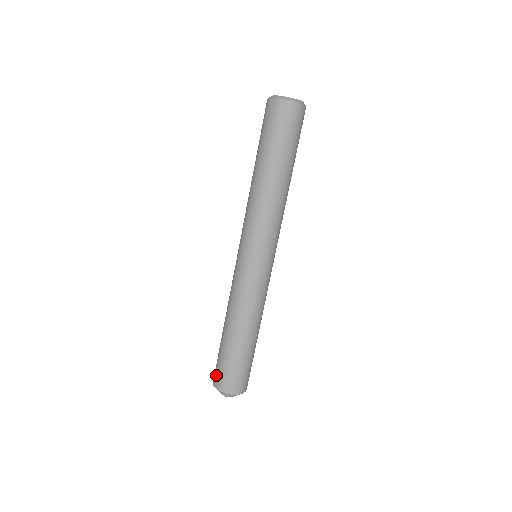
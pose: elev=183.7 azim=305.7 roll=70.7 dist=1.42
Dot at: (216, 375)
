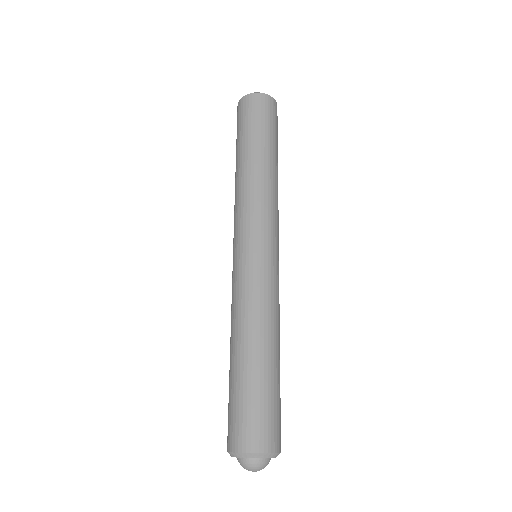
Dot at: occluded
